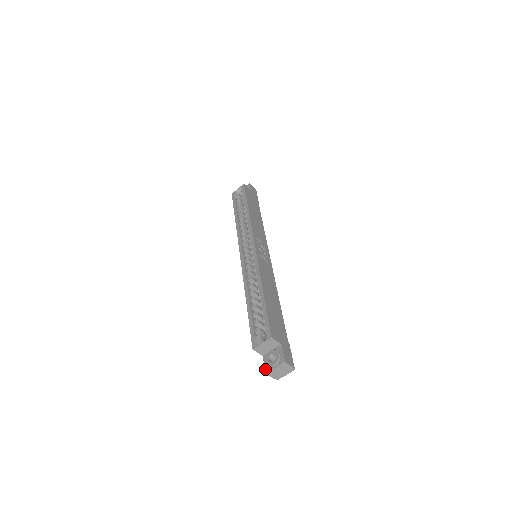
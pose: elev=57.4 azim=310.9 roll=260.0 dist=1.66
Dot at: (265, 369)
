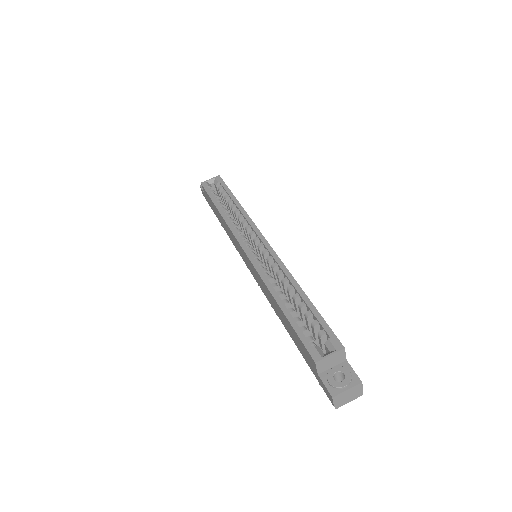
Dot at: (330, 391)
